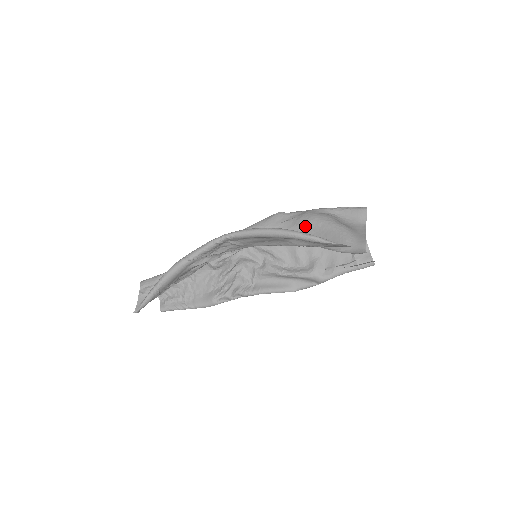
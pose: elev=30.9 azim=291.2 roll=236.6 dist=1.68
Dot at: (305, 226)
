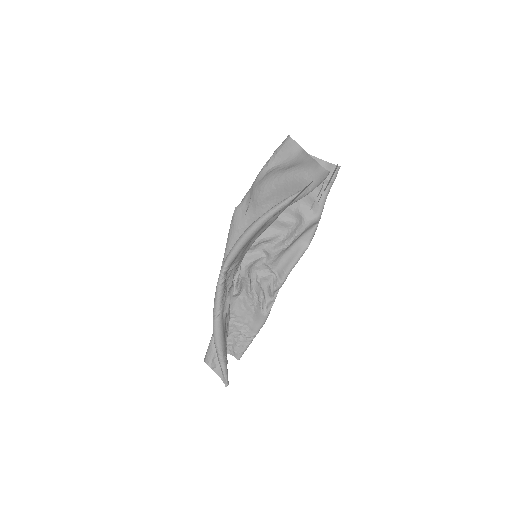
Dot at: (264, 200)
